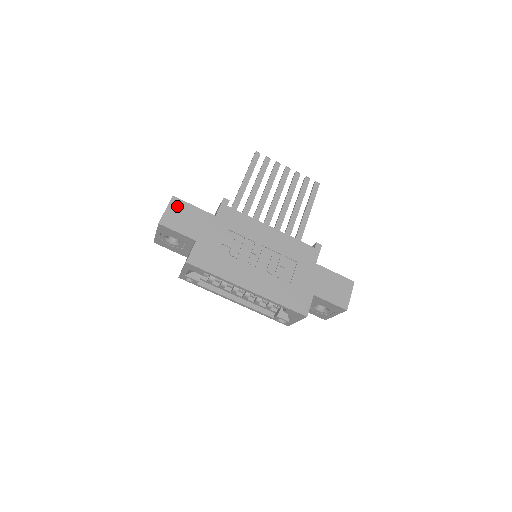
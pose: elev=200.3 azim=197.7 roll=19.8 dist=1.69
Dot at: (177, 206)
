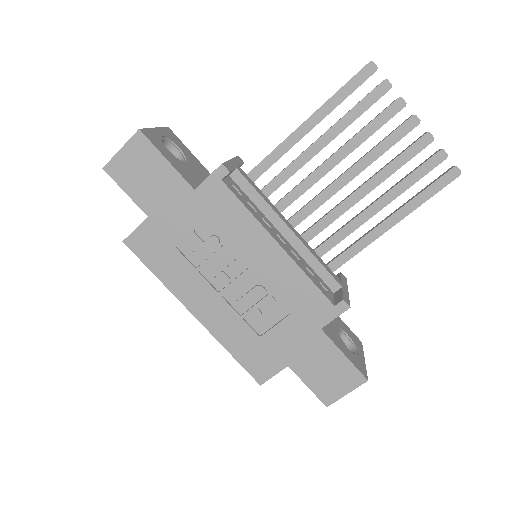
Dot at: (140, 150)
